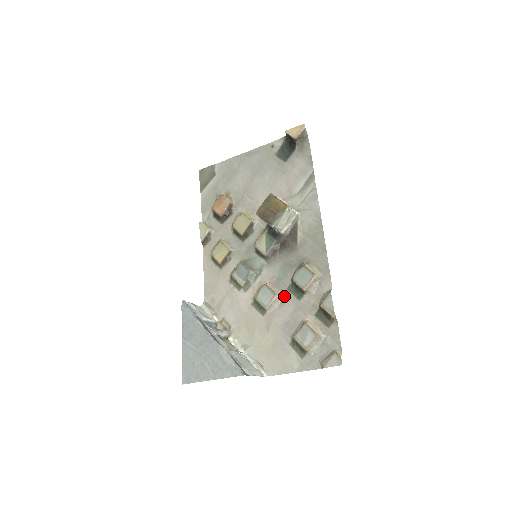
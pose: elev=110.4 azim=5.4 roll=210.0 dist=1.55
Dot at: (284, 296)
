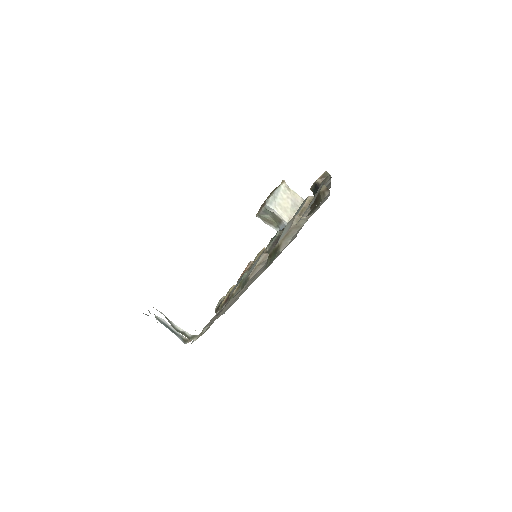
Dot at: occluded
